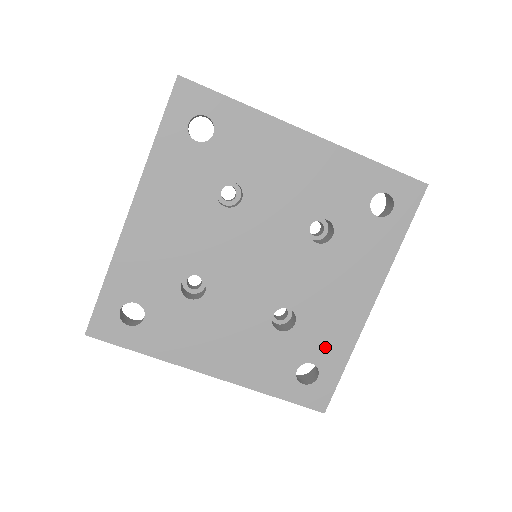
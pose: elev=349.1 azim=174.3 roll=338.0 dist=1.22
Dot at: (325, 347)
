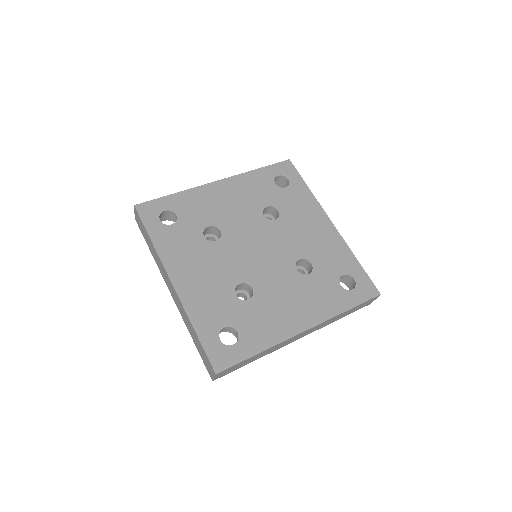
Dot at: (338, 262)
